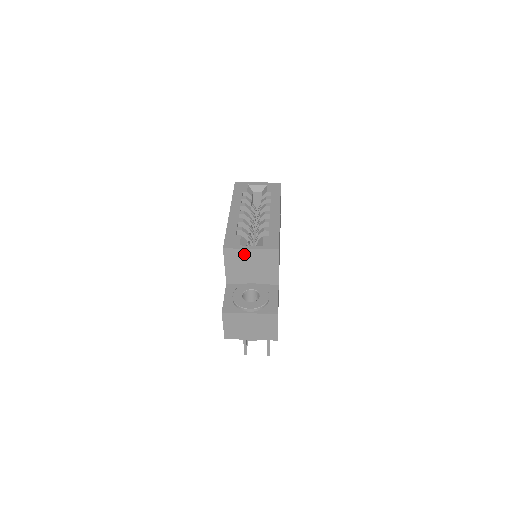
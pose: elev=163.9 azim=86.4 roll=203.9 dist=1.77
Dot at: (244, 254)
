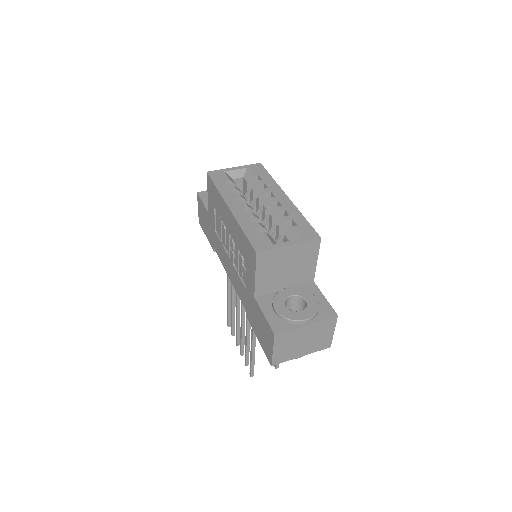
Dot at: (280, 254)
